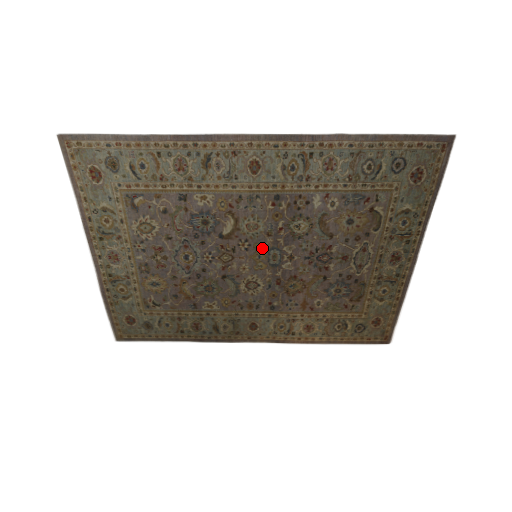
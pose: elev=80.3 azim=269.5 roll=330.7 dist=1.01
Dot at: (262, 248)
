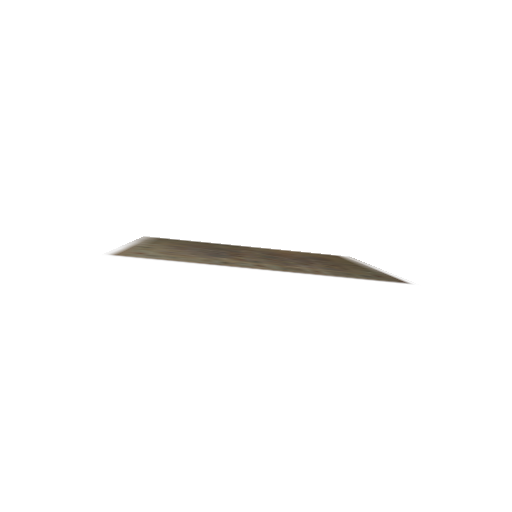
Dot at: (261, 257)
